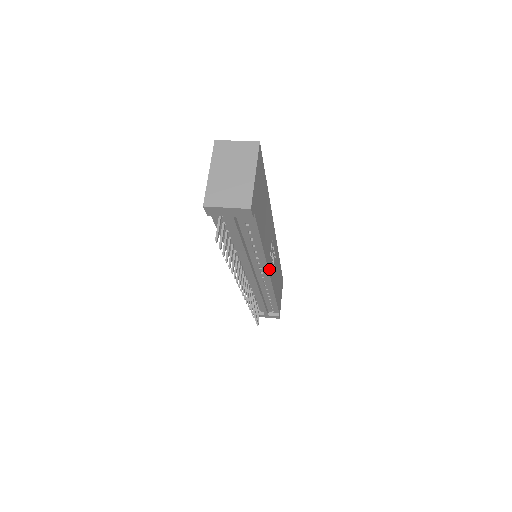
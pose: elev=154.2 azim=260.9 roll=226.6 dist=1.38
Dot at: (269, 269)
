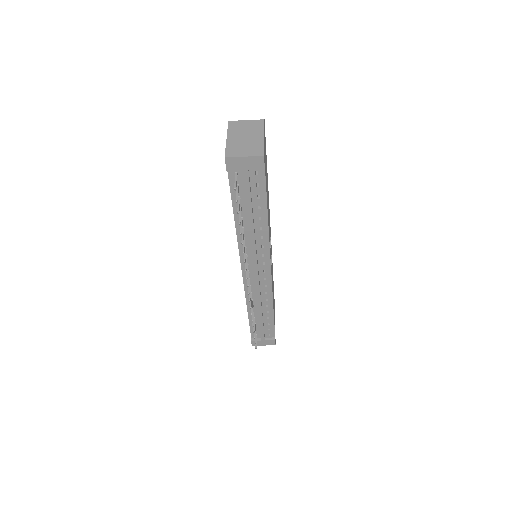
Dot at: (270, 259)
